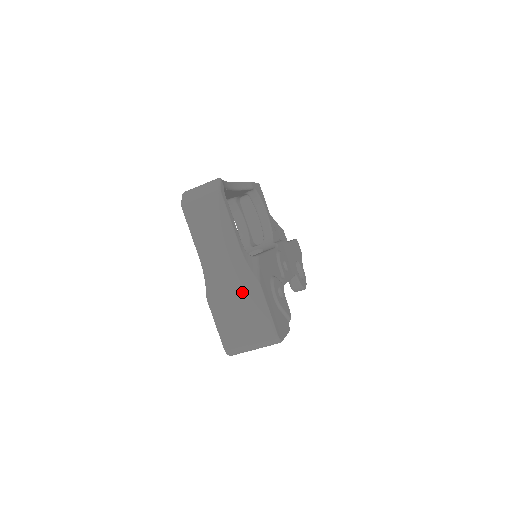
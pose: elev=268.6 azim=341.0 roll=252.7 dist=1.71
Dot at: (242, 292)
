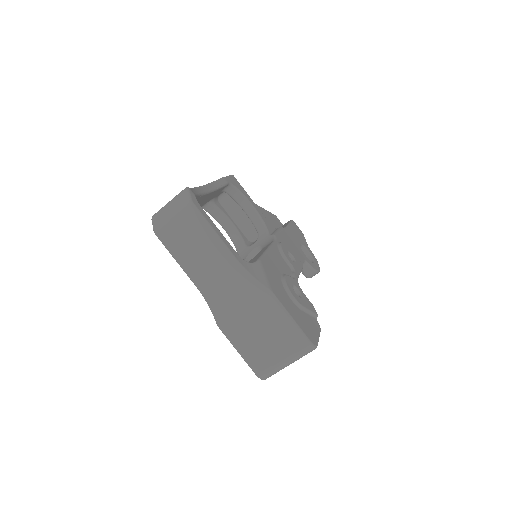
Dot at: (255, 307)
